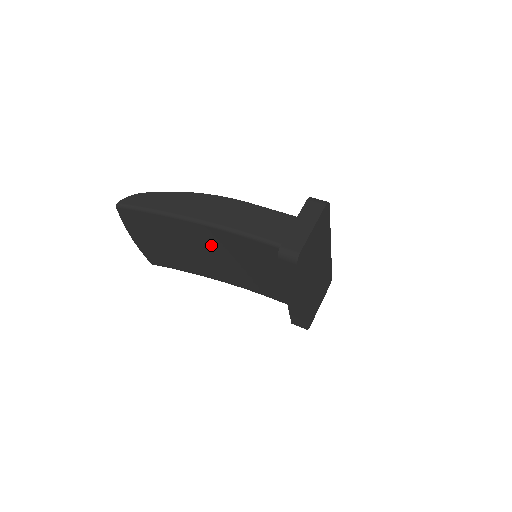
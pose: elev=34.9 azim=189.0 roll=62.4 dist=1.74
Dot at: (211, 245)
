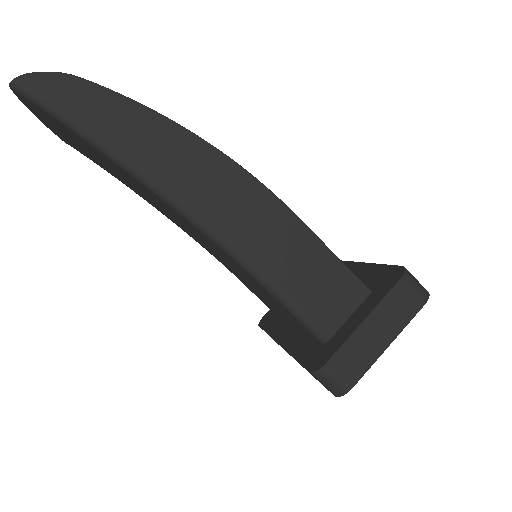
Dot at: (191, 229)
